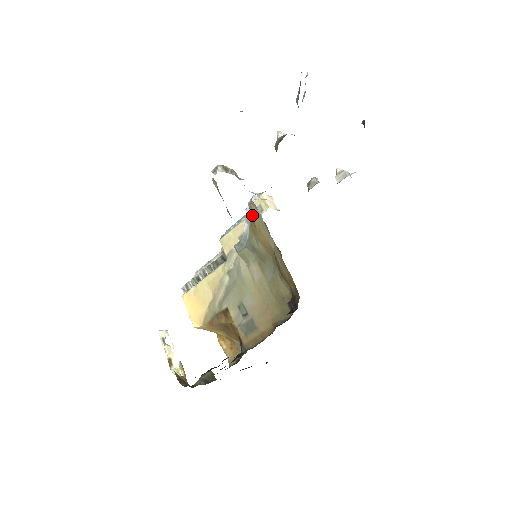
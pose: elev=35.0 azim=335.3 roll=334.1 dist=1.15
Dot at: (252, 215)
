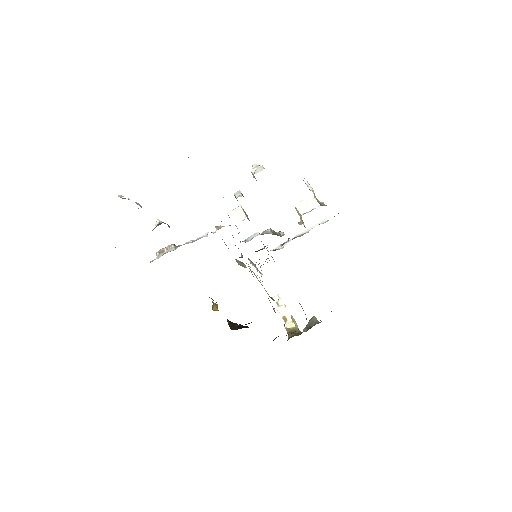
Dot at: occluded
